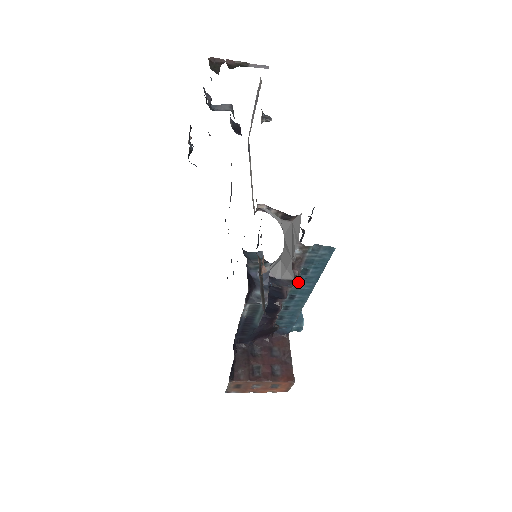
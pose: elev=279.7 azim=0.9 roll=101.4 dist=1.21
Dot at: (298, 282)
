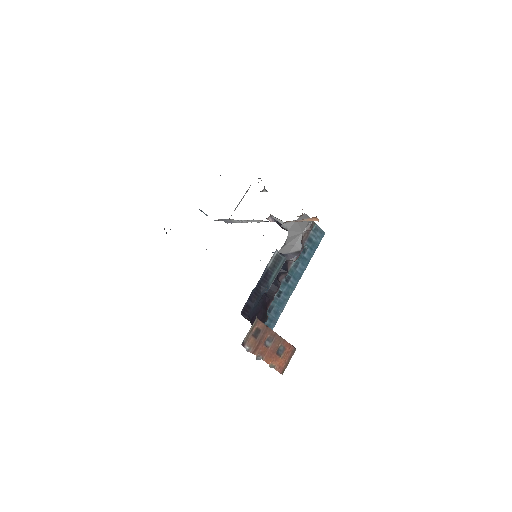
Dot at: (297, 261)
